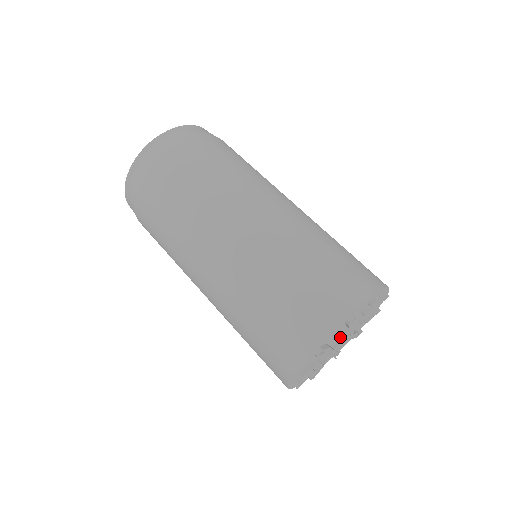
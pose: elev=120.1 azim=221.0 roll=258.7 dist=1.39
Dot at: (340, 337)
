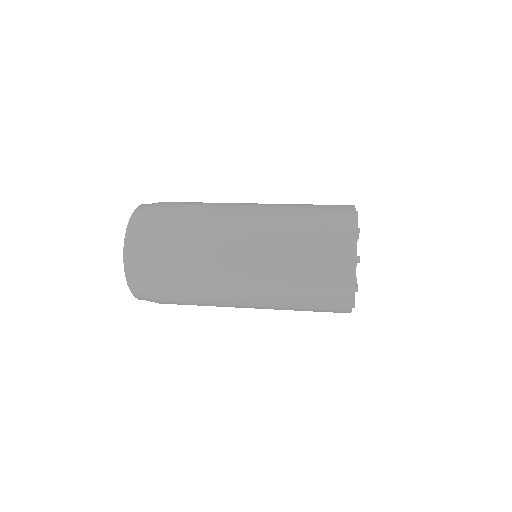
Dot at: occluded
